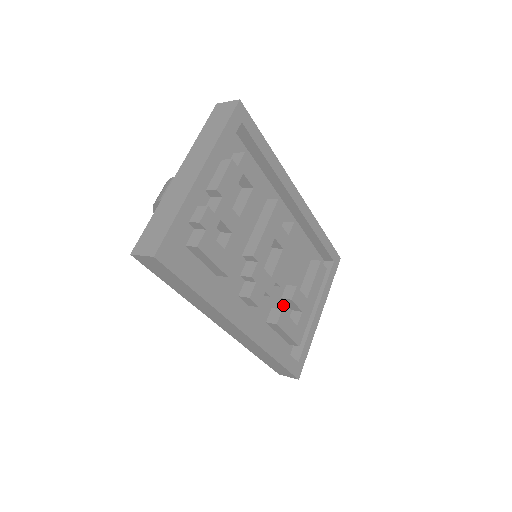
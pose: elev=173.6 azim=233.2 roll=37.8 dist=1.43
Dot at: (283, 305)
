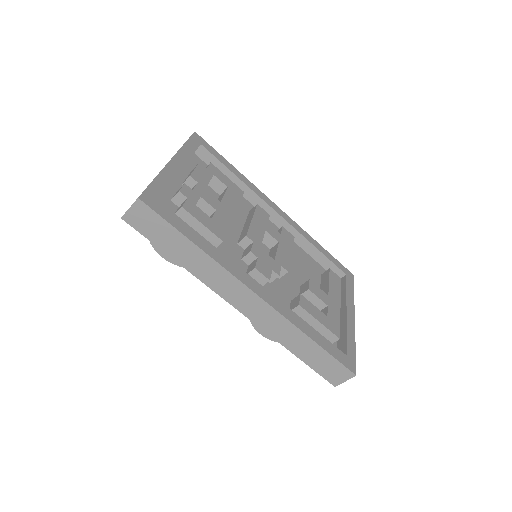
Dot at: occluded
